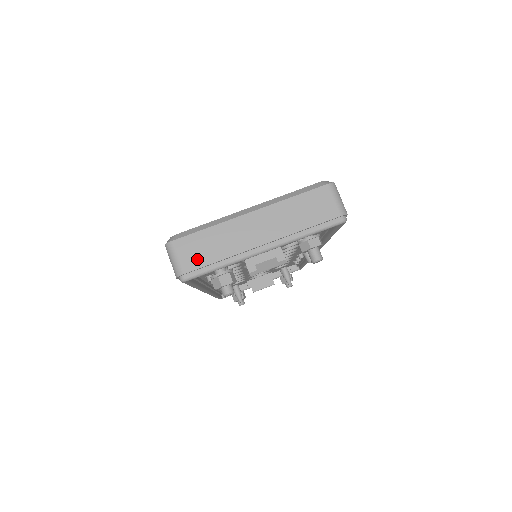
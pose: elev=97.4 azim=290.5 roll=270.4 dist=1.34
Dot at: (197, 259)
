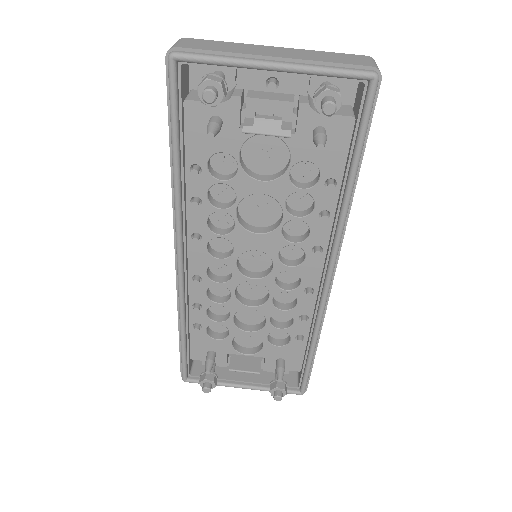
Dot at: (198, 46)
